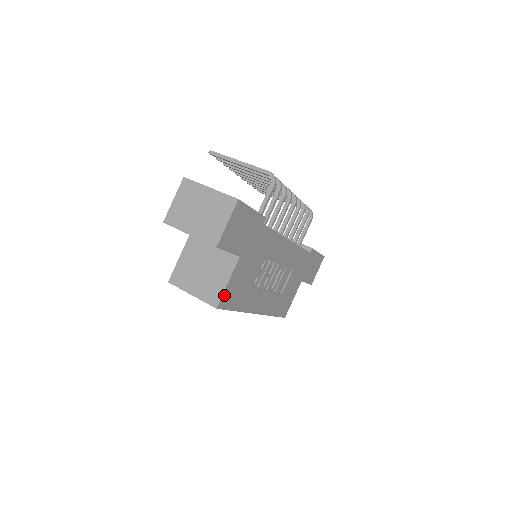
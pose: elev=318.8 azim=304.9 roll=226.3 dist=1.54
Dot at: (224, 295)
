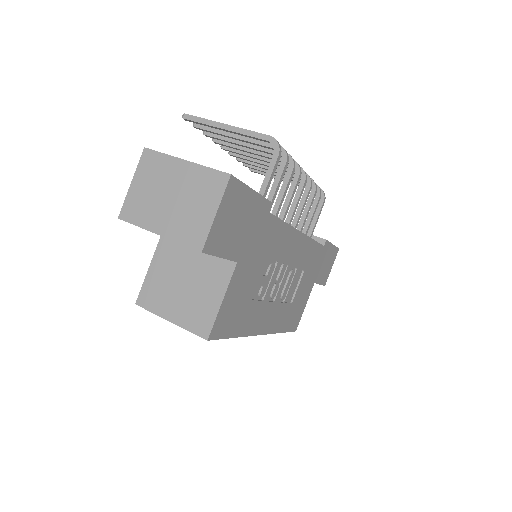
Dot at: (217, 319)
